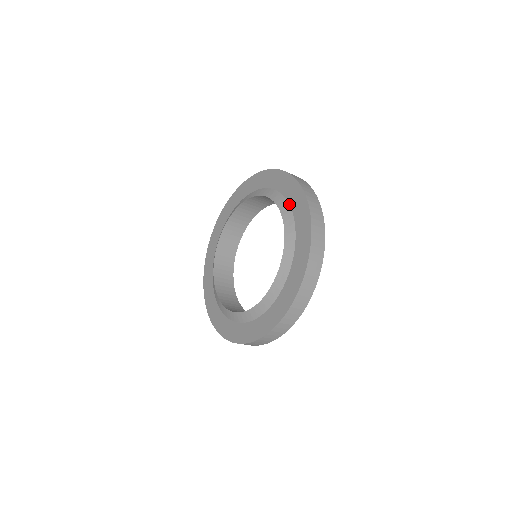
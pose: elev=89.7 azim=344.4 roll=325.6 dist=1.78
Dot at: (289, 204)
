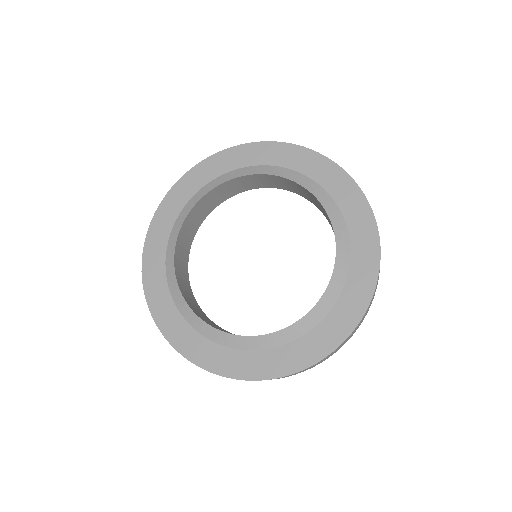
Dot at: (344, 218)
